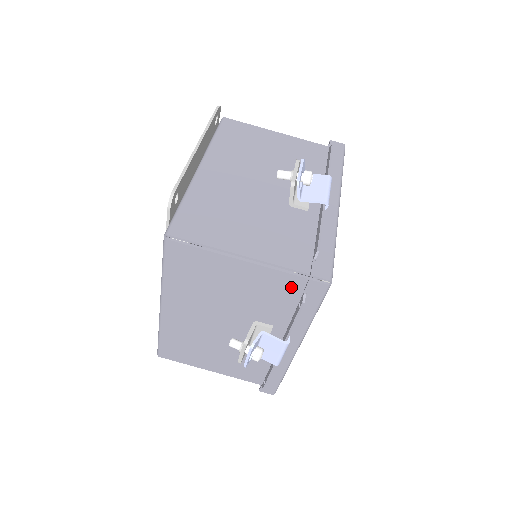
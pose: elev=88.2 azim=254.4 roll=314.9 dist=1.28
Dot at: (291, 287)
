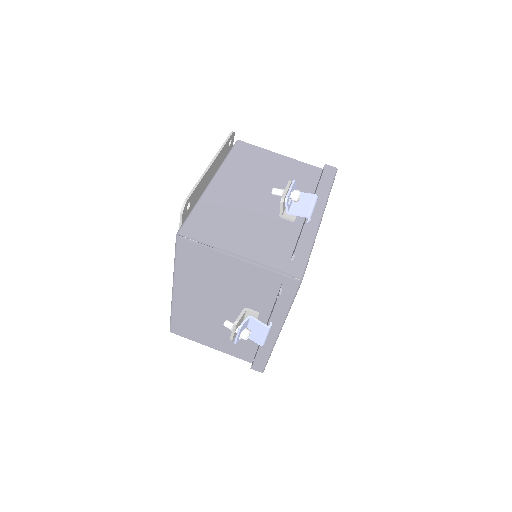
Dot at: (272, 282)
